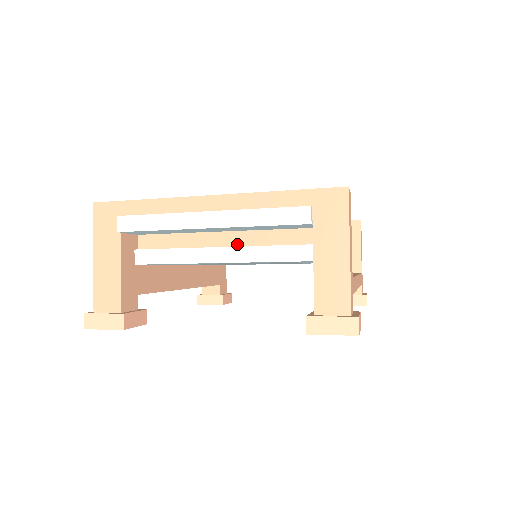
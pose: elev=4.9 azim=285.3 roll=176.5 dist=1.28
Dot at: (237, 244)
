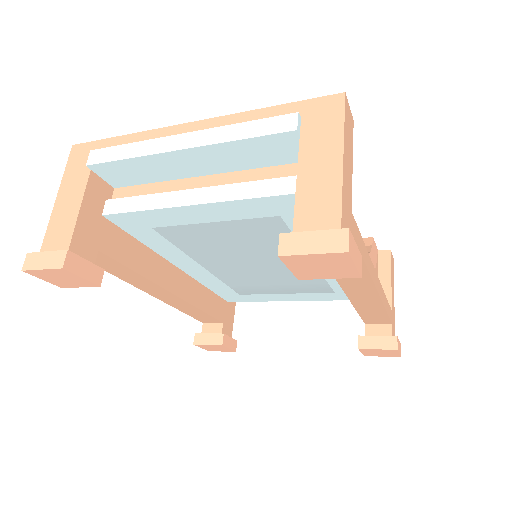
Dot at: (217, 187)
